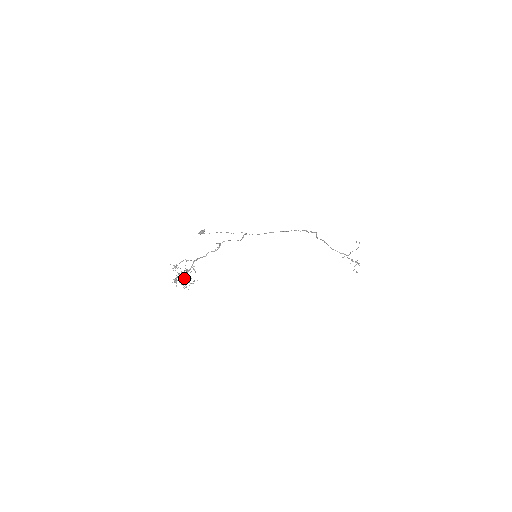
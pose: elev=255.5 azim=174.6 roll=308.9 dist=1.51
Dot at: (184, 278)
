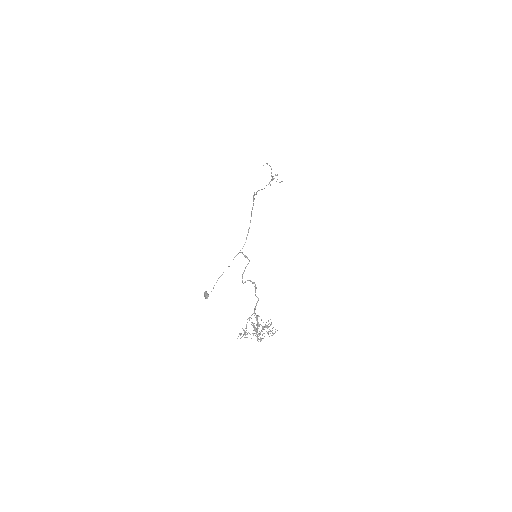
Dot at: occluded
